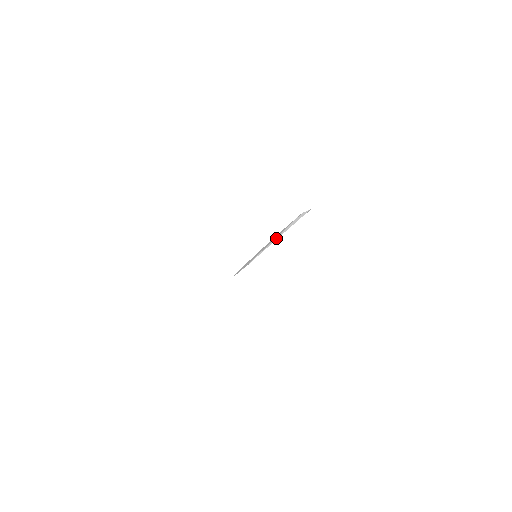
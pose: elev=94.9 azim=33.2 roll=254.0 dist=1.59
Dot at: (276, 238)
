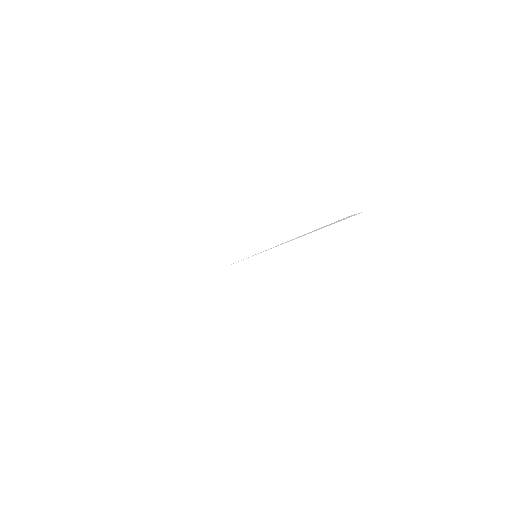
Dot at: occluded
